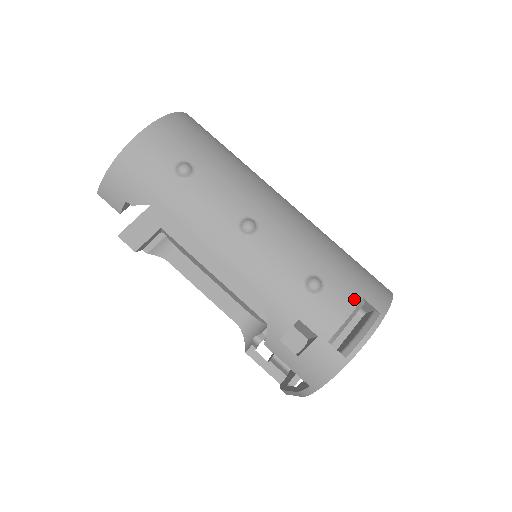
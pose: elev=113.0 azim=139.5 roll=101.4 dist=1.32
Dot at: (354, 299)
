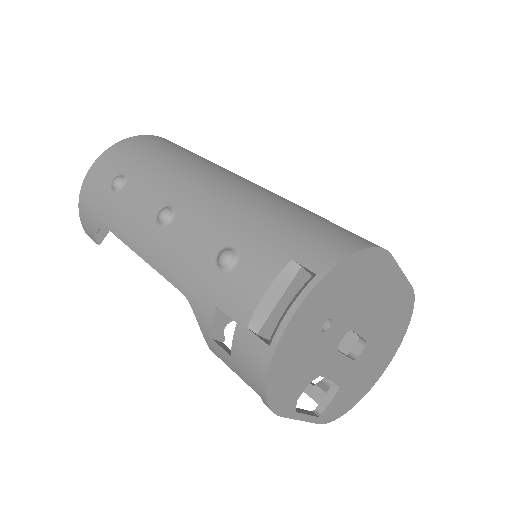
Dot at: (277, 264)
